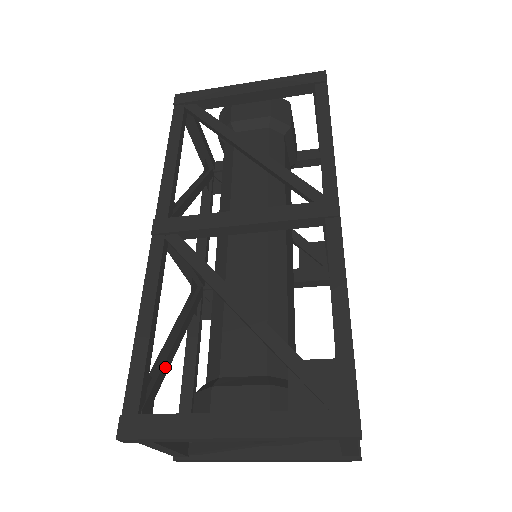
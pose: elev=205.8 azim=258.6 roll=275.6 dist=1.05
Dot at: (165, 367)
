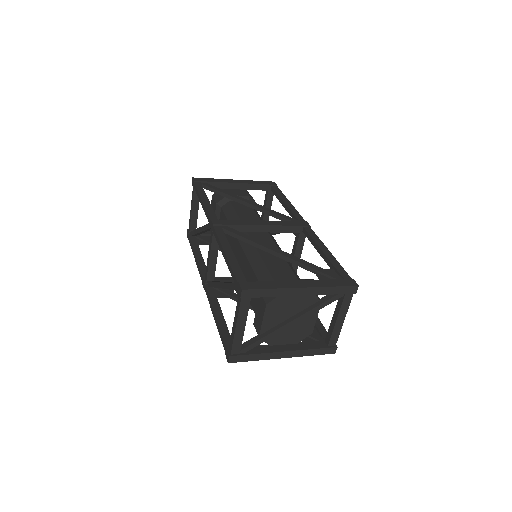
Dot at: occluded
